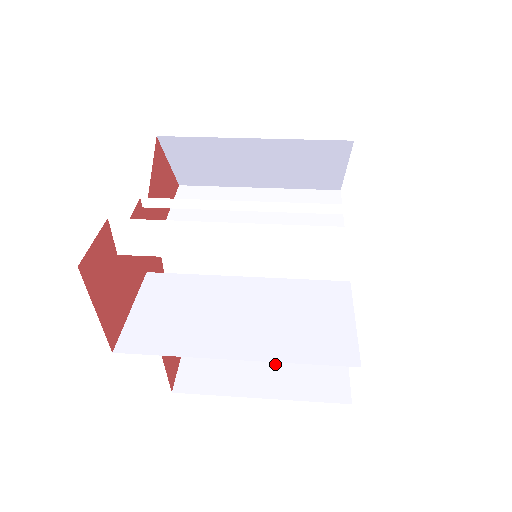
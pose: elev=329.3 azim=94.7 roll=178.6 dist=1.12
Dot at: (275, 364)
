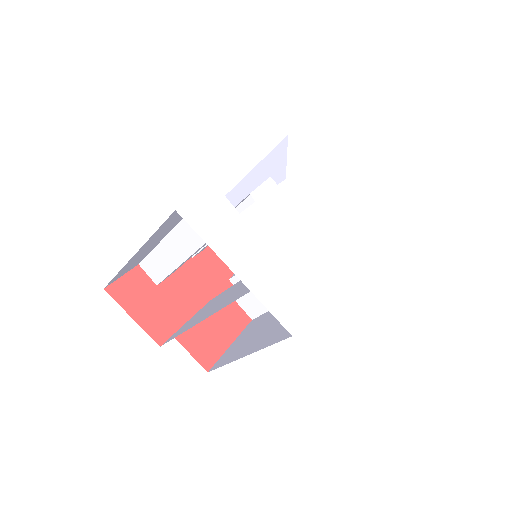
Dot at: (268, 331)
